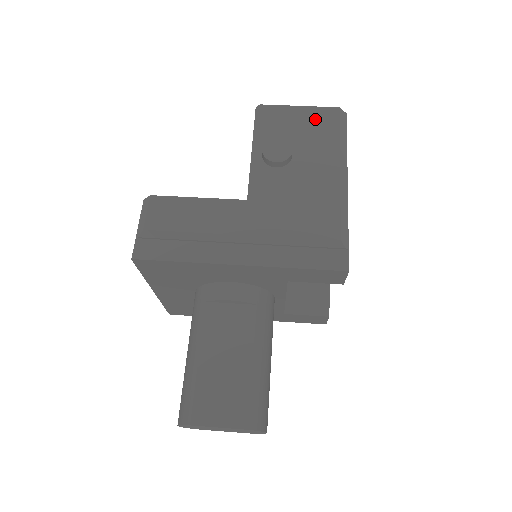
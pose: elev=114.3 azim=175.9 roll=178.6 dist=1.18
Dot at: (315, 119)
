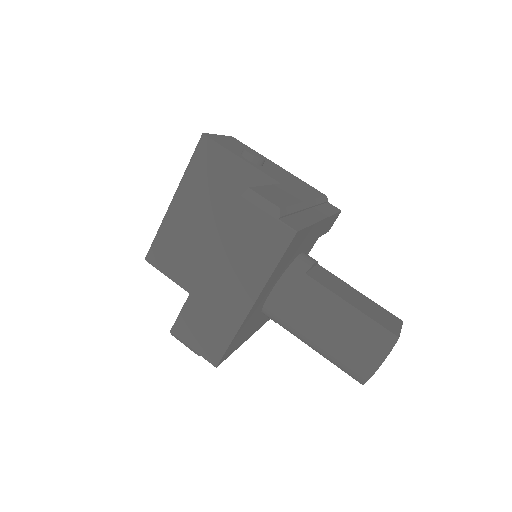
Dot at: (234, 142)
